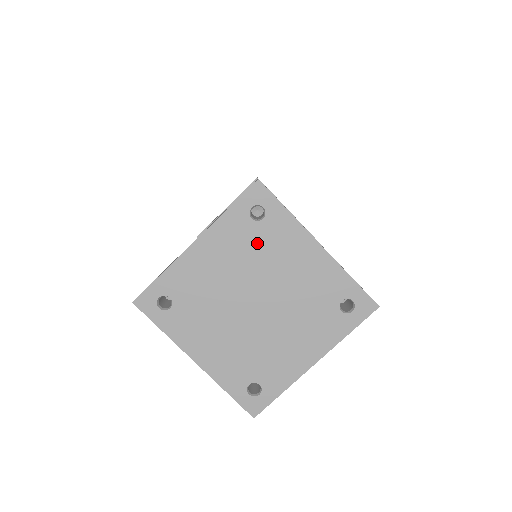
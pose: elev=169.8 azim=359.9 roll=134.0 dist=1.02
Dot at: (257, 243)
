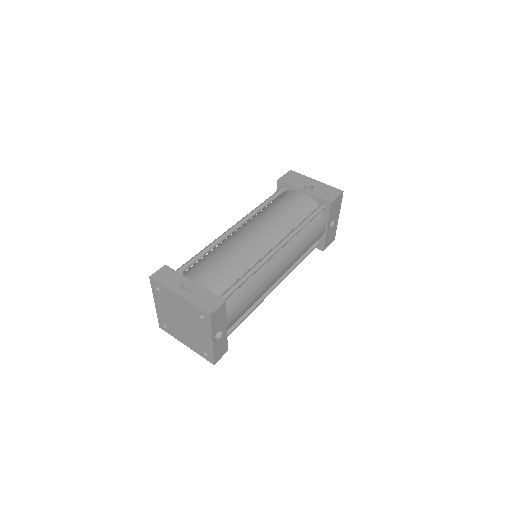
Dot at: (196, 319)
